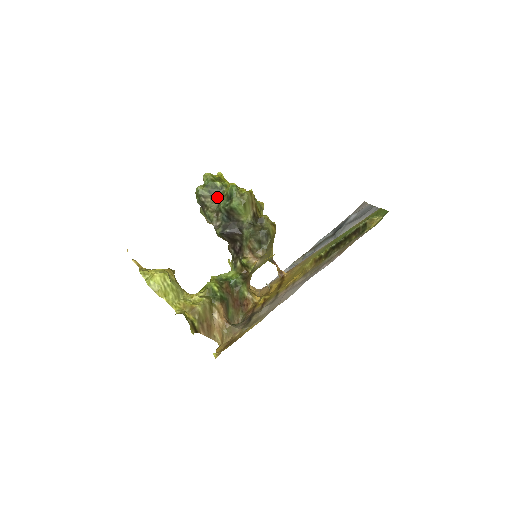
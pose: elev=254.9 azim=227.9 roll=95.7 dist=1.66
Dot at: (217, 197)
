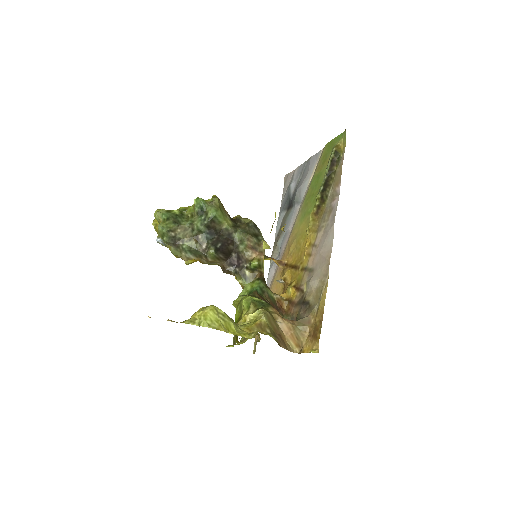
Dot at: (185, 223)
